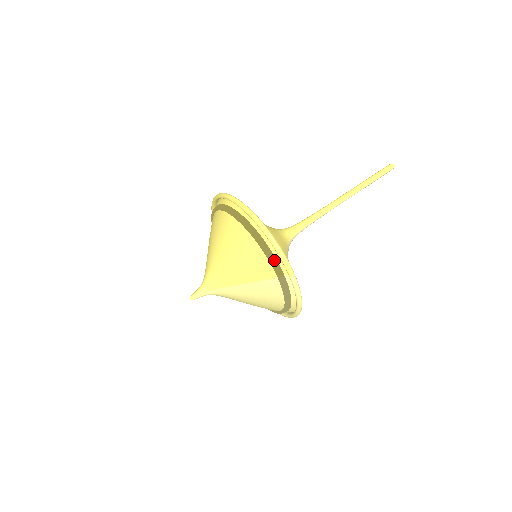
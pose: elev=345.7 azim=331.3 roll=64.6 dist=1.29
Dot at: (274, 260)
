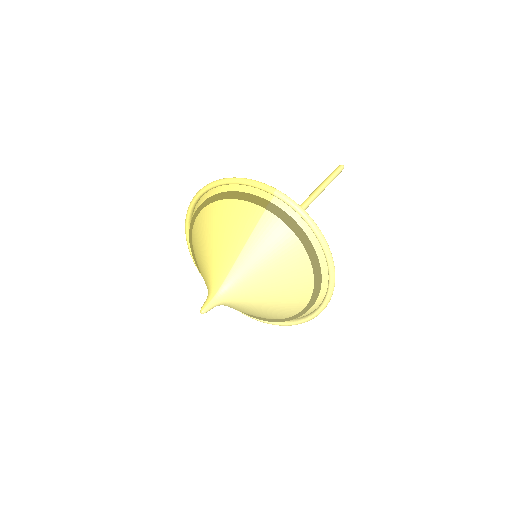
Dot at: (249, 195)
